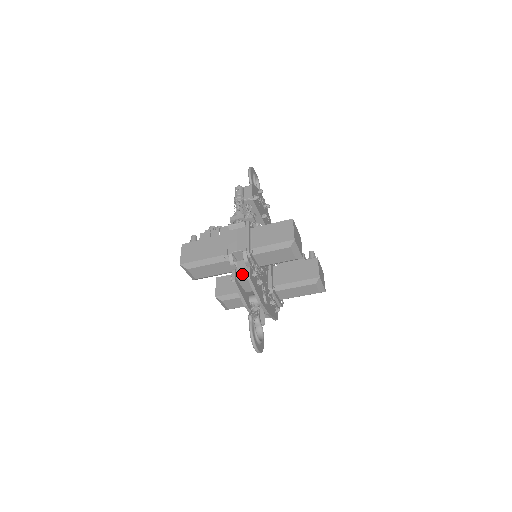
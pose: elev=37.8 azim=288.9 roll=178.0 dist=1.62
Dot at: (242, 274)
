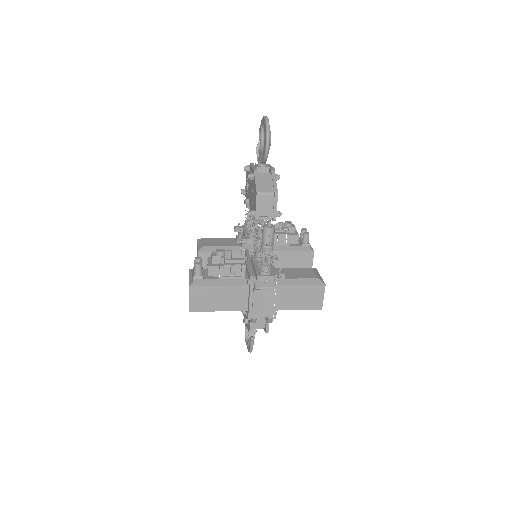
Dot at: (259, 326)
